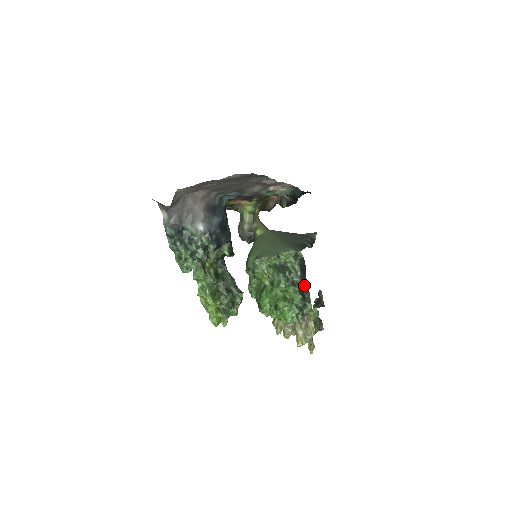
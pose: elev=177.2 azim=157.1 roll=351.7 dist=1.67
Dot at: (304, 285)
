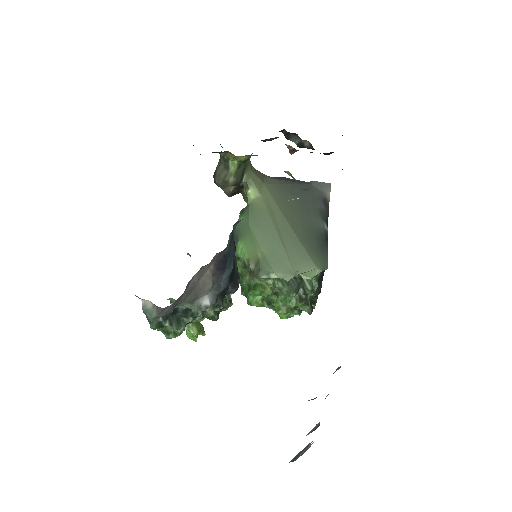
Dot at: occluded
